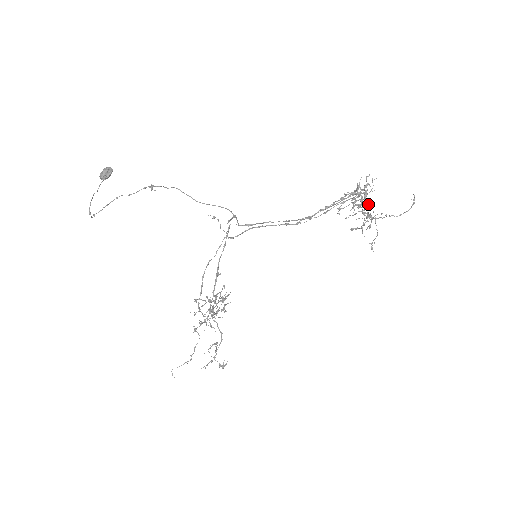
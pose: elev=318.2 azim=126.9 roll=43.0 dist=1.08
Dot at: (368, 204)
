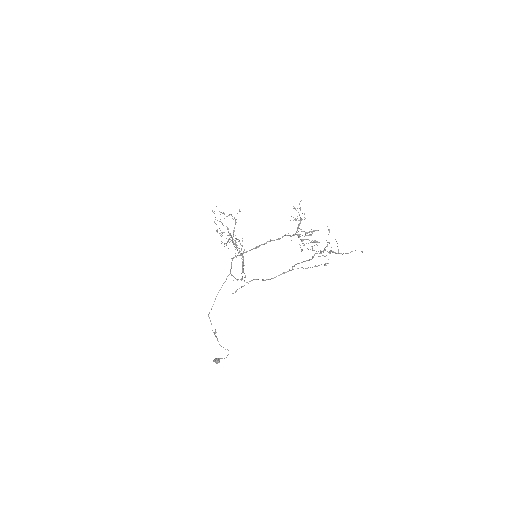
Dot at: occluded
